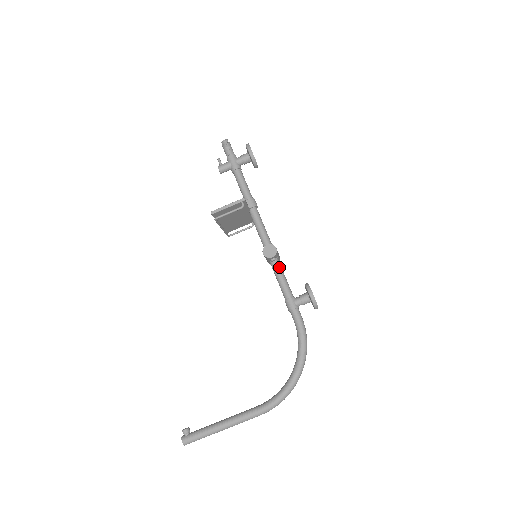
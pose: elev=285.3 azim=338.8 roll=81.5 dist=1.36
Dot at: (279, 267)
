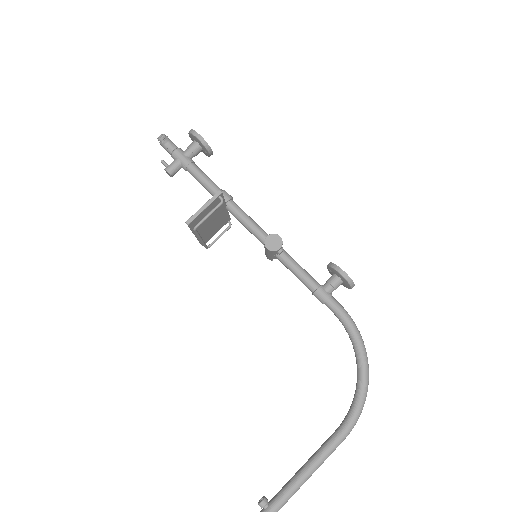
Dot at: (289, 258)
